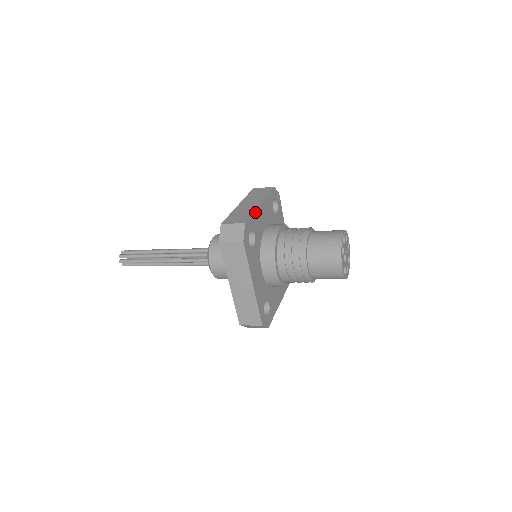
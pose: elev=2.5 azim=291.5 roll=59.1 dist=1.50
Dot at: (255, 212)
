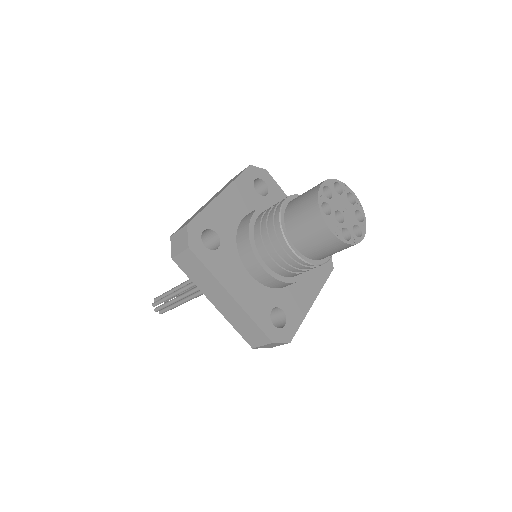
Dot at: (210, 206)
